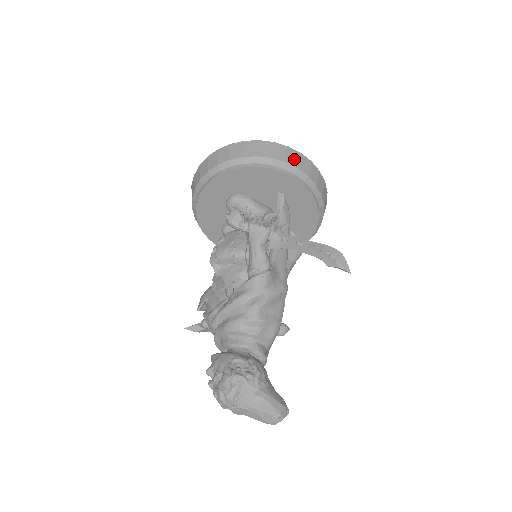
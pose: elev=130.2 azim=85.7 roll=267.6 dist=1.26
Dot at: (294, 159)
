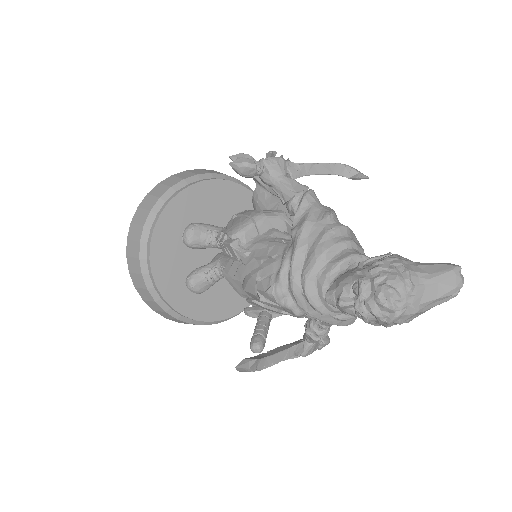
Dot at: occluded
